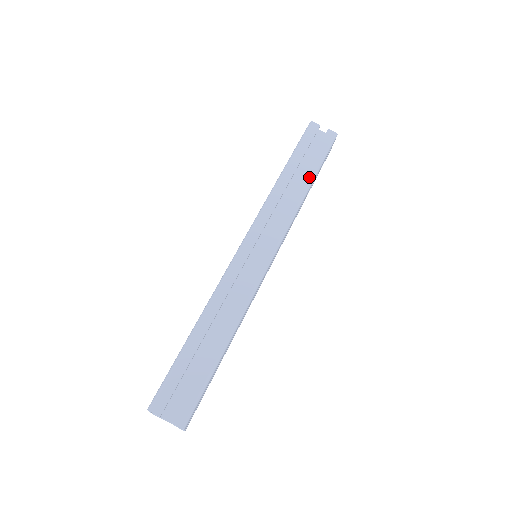
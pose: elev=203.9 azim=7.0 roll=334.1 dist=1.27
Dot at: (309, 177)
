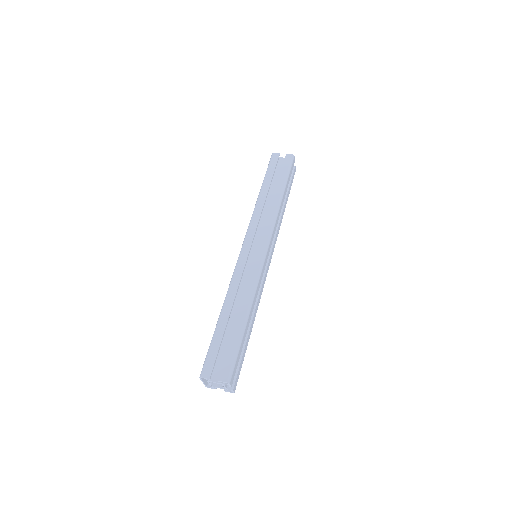
Dot at: (280, 190)
